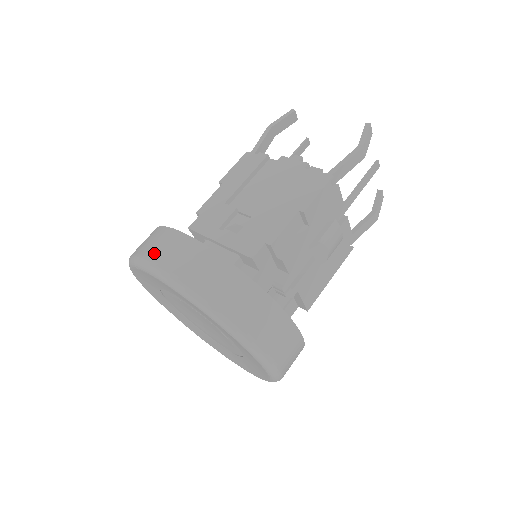
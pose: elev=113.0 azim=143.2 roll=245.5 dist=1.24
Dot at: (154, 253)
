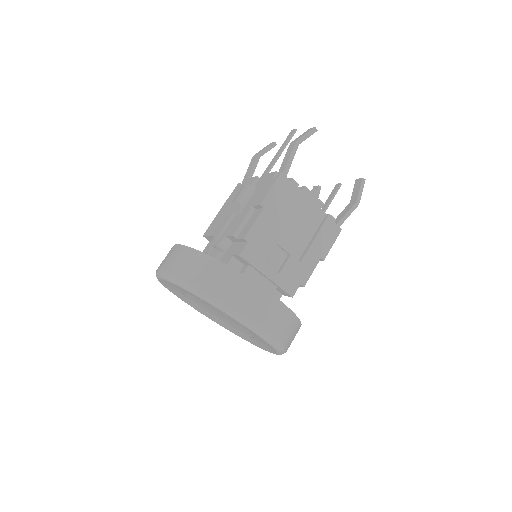
Dot at: (252, 312)
